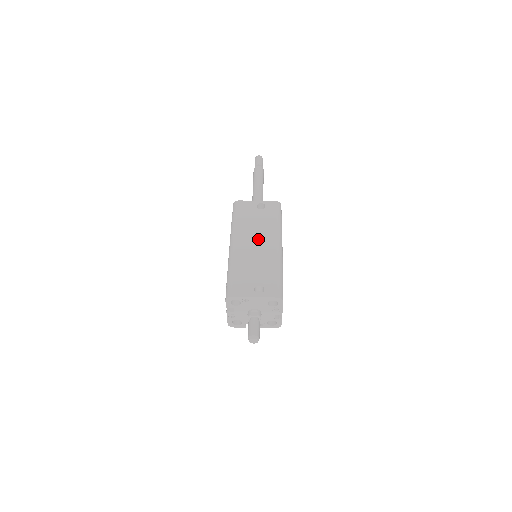
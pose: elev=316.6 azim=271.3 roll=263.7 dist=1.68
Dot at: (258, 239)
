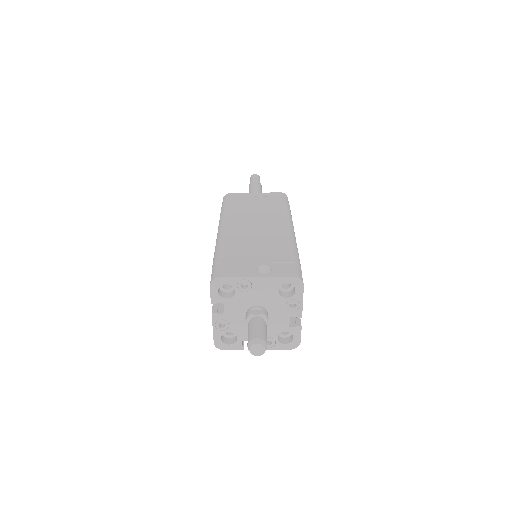
Dot at: (259, 222)
